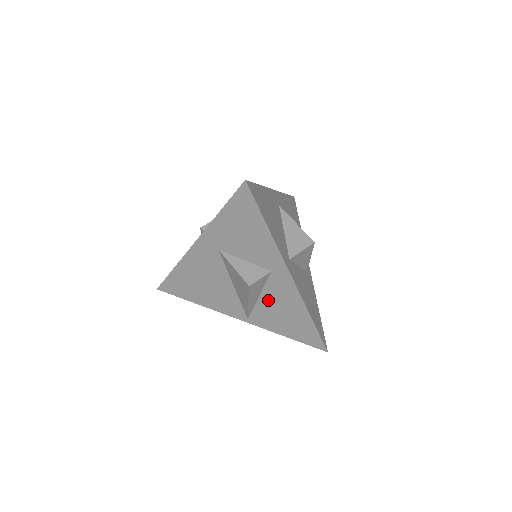
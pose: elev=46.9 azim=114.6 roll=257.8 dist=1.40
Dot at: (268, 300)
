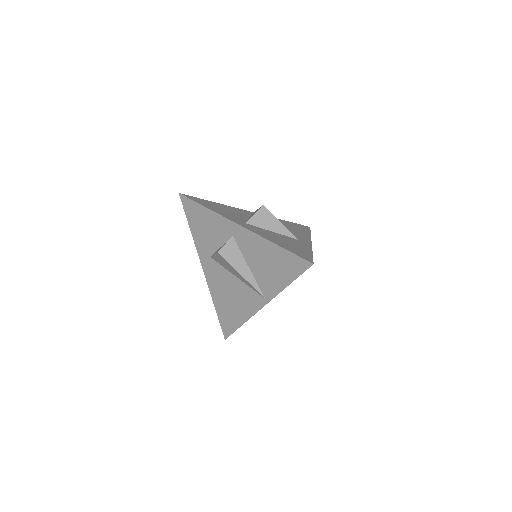
Dot at: (253, 263)
